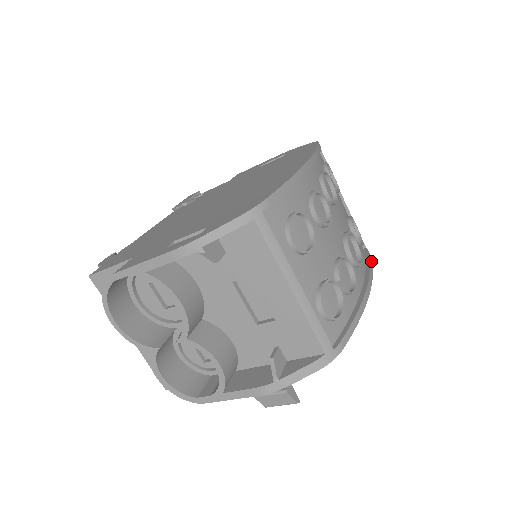
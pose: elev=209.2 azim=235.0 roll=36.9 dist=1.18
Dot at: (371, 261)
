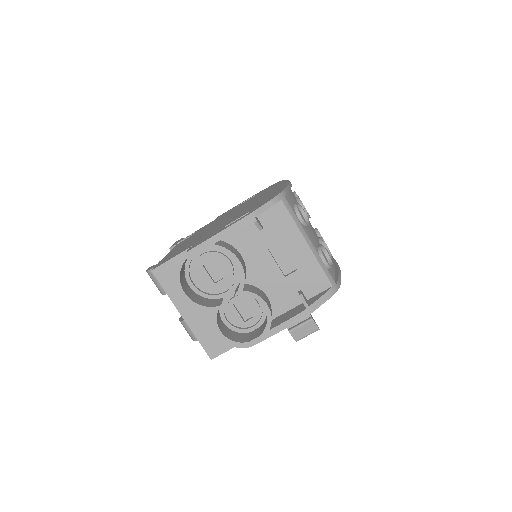
Dot at: occluded
